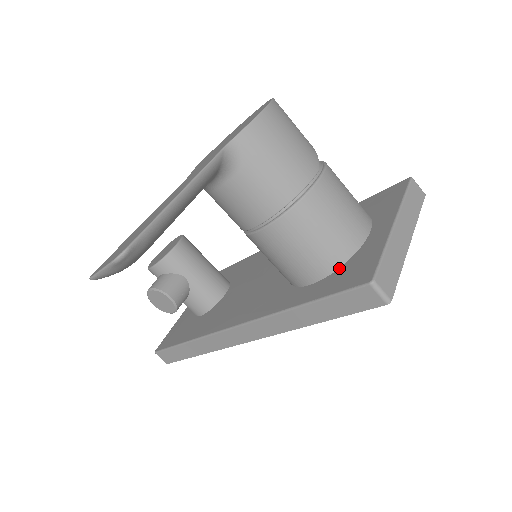
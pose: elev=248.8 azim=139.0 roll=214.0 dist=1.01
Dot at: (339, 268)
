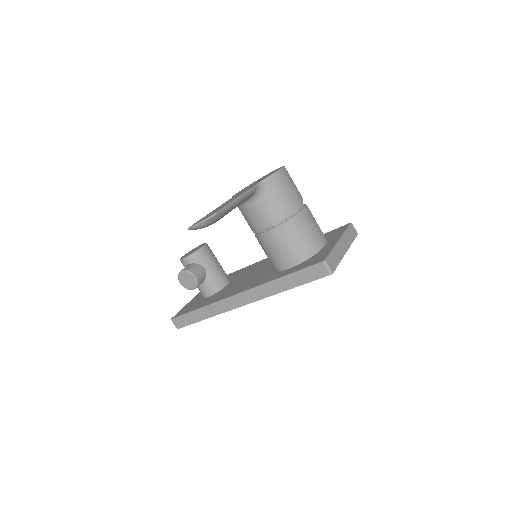
Dot at: (307, 260)
